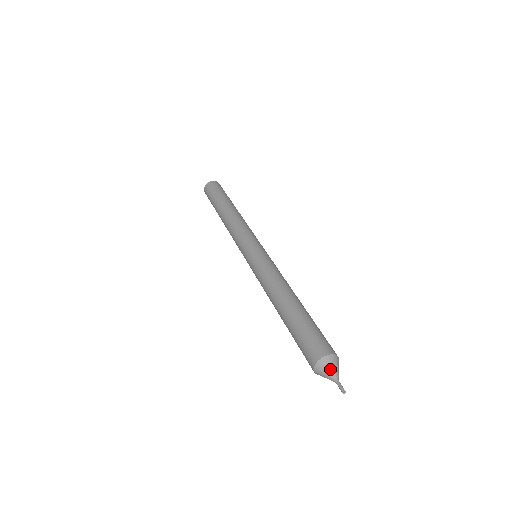
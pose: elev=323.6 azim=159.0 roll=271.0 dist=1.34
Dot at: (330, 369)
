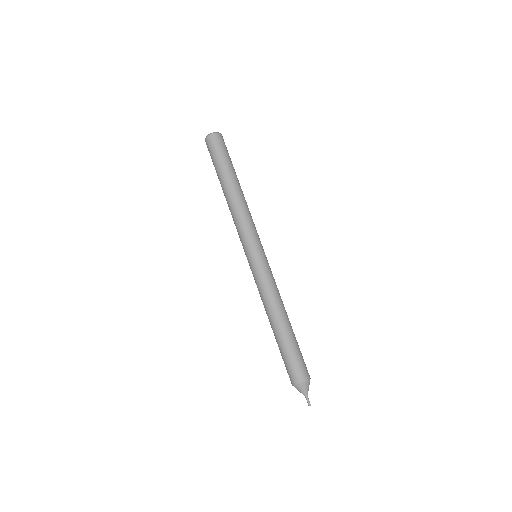
Dot at: (305, 390)
